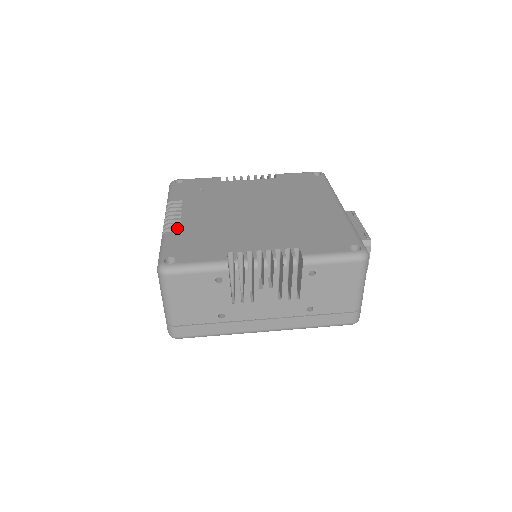
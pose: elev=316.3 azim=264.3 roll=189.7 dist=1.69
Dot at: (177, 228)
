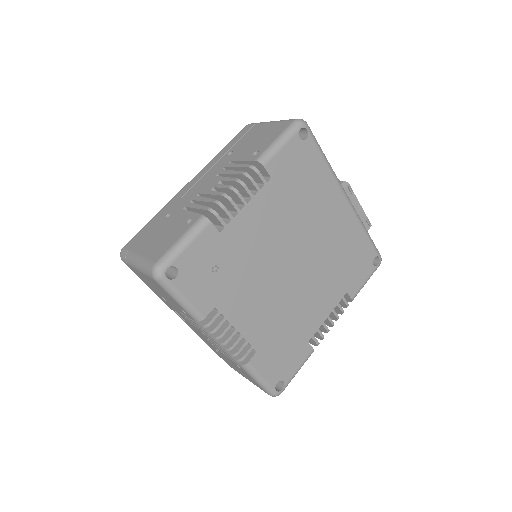
Dot at: occluded
